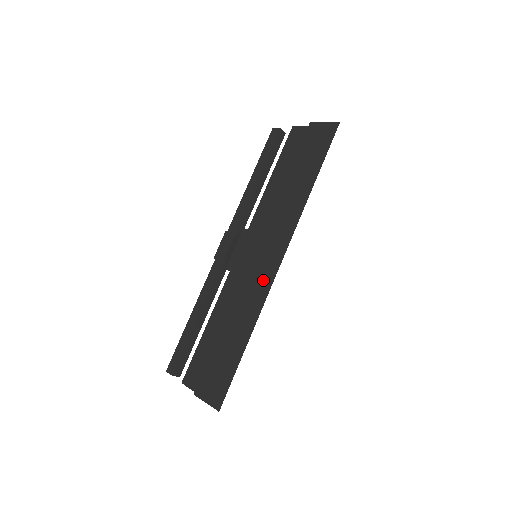
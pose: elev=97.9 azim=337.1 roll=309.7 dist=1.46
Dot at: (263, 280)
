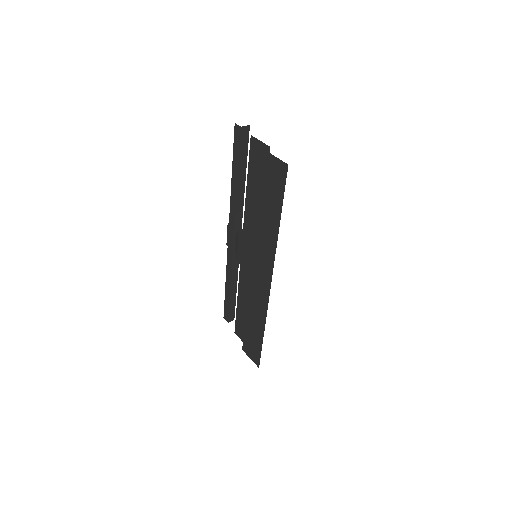
Dot at: (262, 295)
